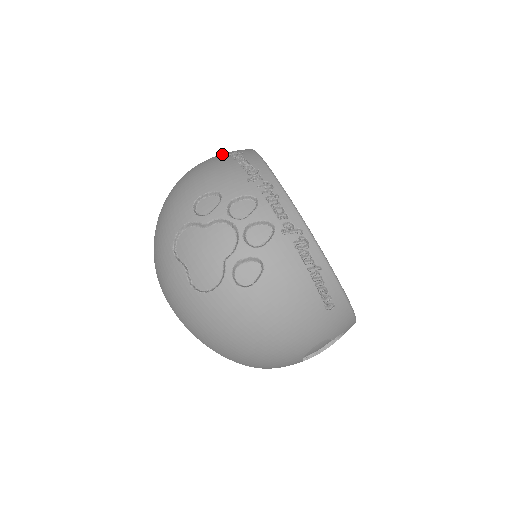
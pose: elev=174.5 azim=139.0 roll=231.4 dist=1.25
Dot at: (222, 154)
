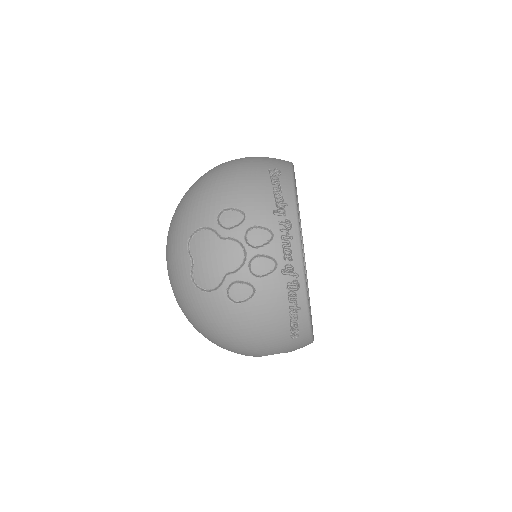
Dot at: (263, 164)
